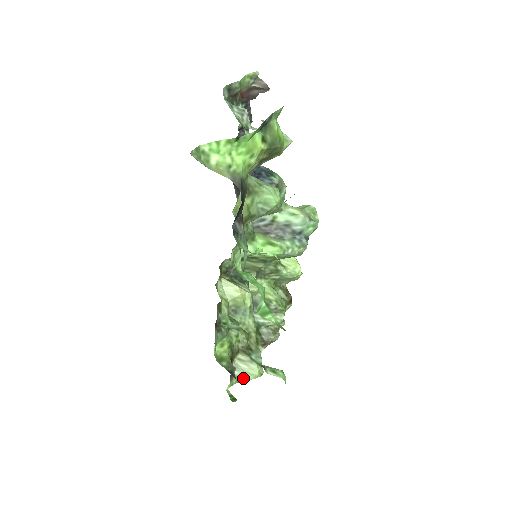
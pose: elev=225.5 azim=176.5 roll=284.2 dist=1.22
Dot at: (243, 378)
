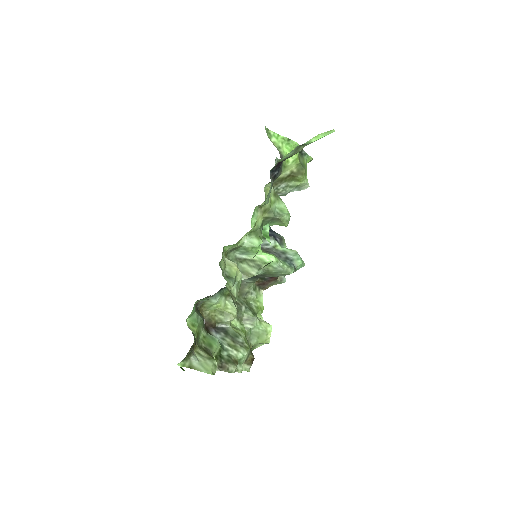
Dot at: (196, 367)
